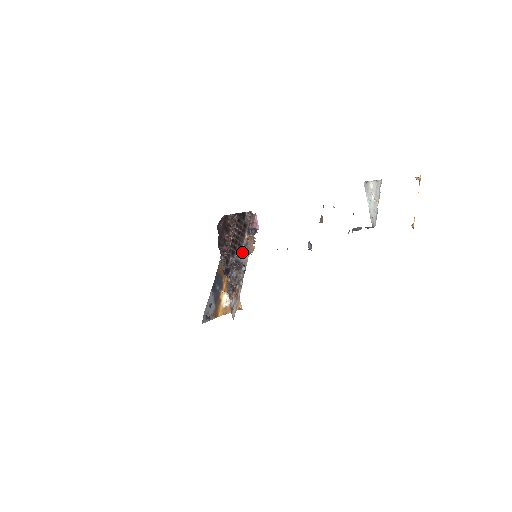
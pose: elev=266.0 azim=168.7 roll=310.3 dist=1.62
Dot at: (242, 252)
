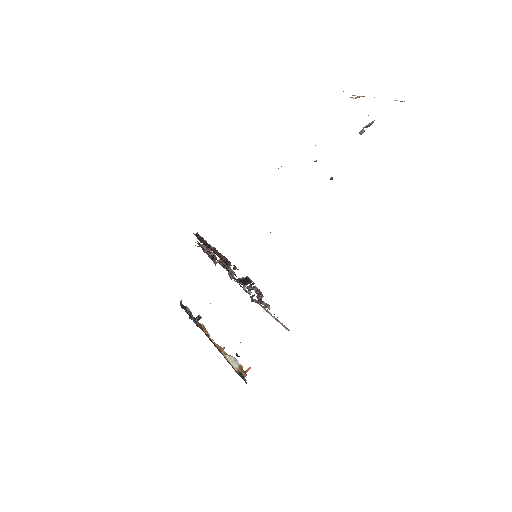
Dot at: occluded
